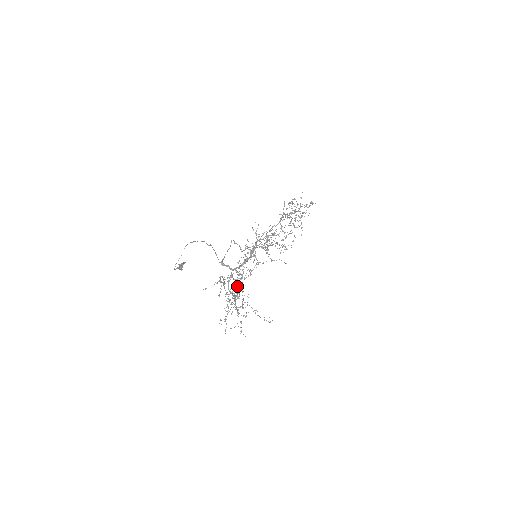
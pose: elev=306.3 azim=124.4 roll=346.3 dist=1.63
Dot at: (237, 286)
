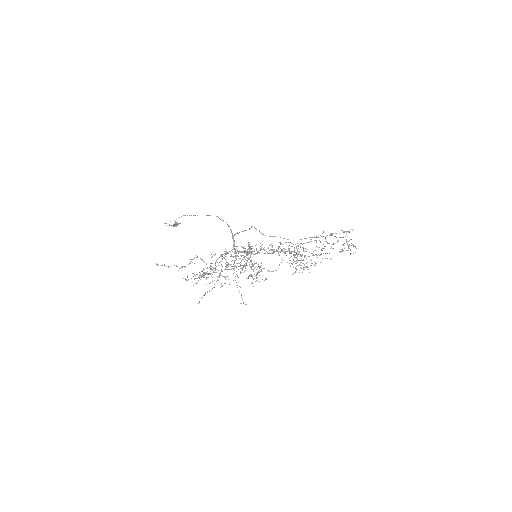
Dot at: (186, 279)
